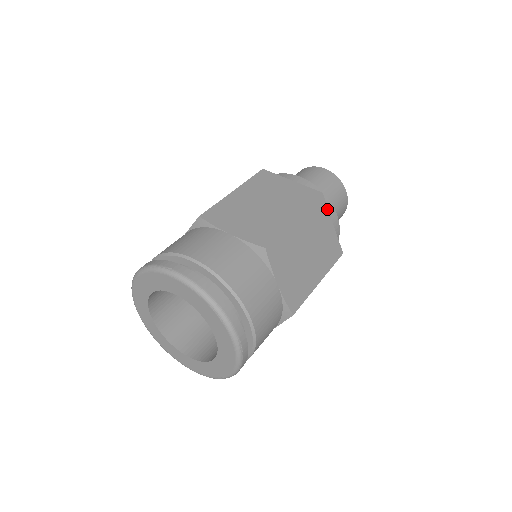
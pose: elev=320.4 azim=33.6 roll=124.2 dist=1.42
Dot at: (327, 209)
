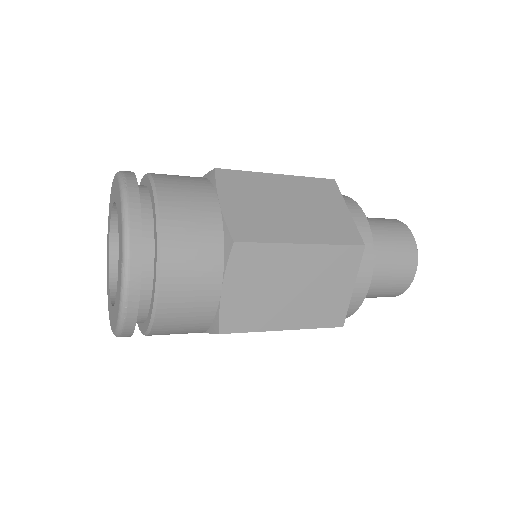
Dot at: (358, 266)
